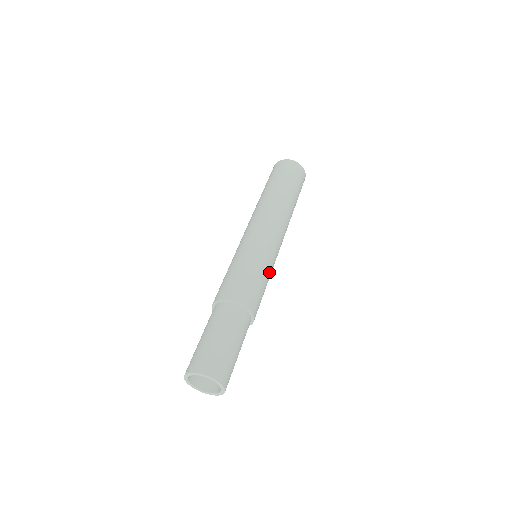
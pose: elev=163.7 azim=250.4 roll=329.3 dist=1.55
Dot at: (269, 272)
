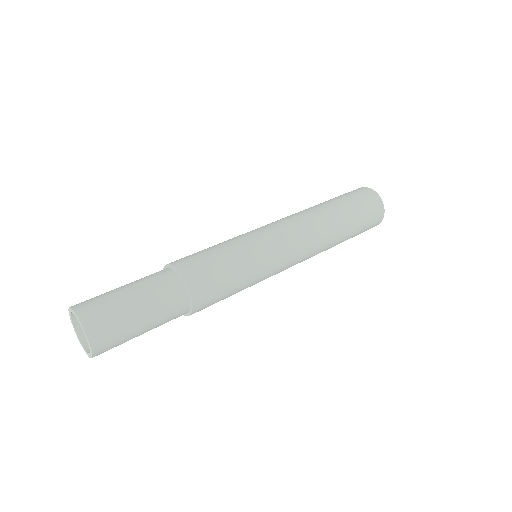
Dot at: (248, 260)
